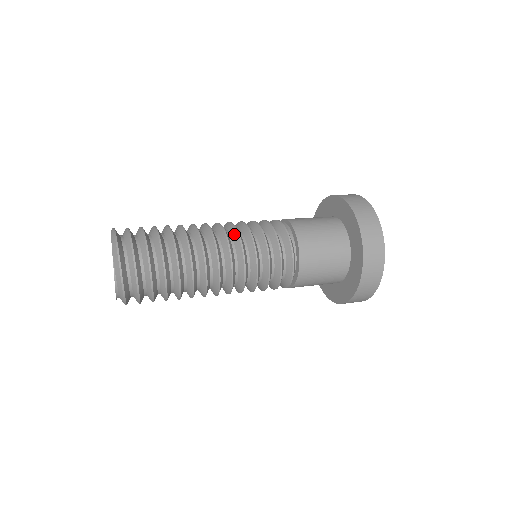
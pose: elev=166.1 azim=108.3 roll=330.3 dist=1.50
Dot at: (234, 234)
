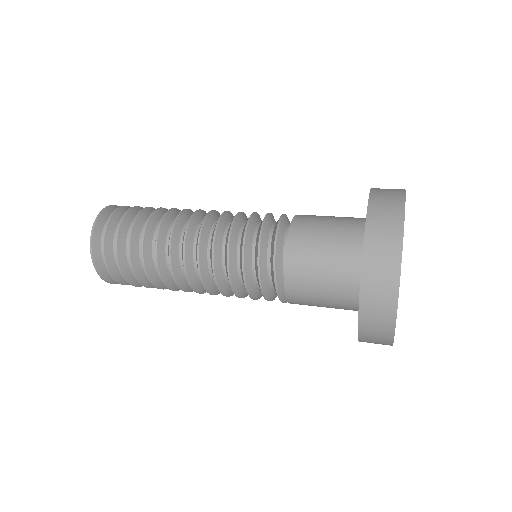
Dot at: (211, 241)
